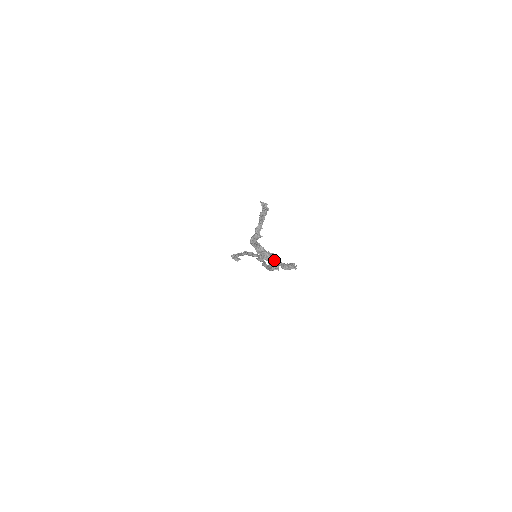
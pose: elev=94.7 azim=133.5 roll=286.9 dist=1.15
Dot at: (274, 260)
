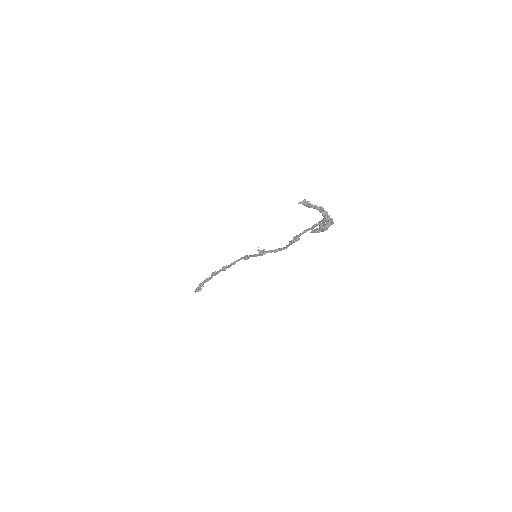
Dot at: (328, 225)
